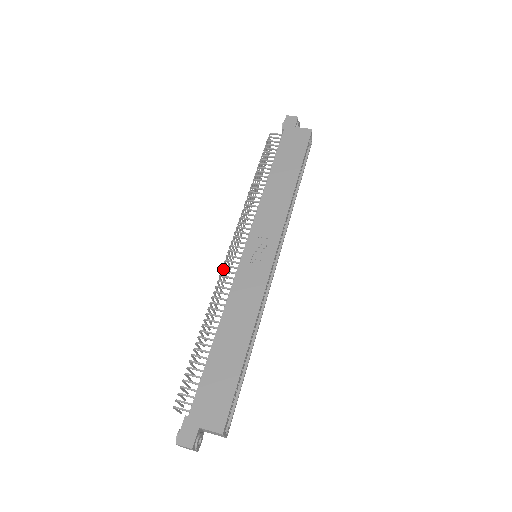
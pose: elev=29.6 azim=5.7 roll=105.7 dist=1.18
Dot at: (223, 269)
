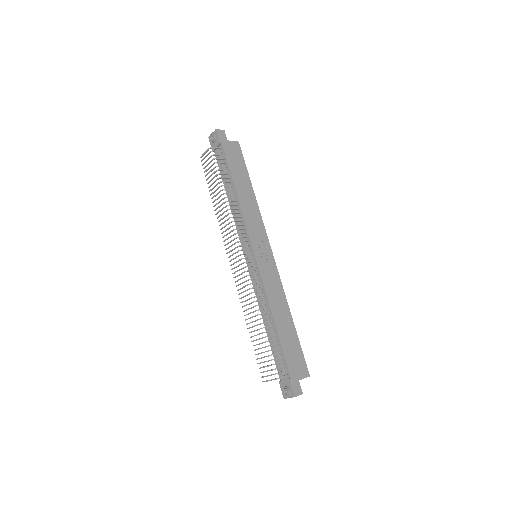
Dot at: occluded
